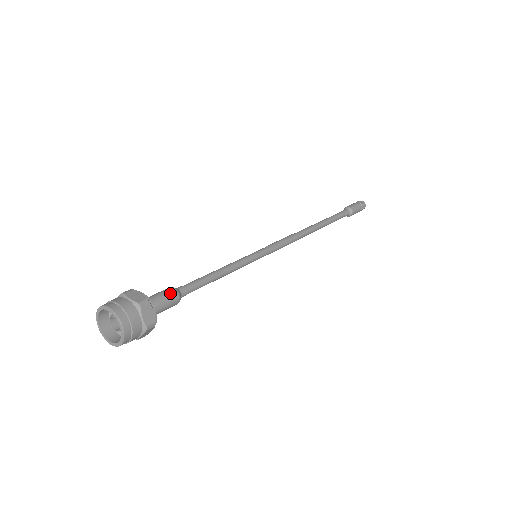
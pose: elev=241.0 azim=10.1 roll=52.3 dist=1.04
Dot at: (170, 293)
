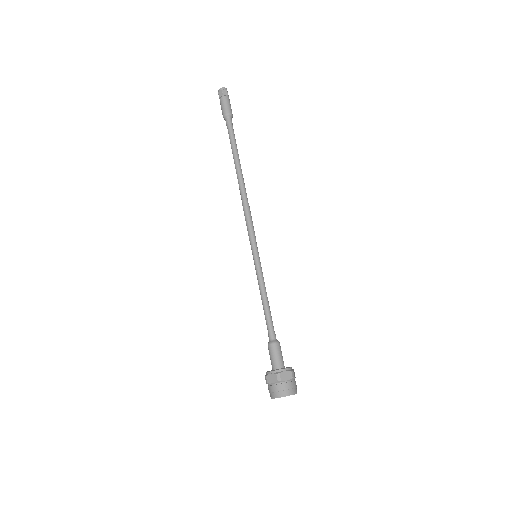
Dot at: (279, 348)
